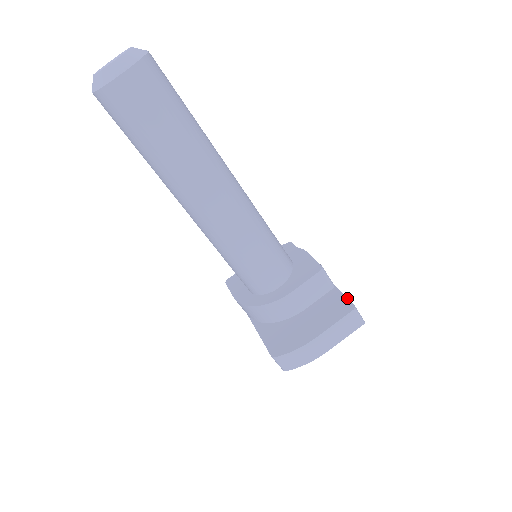
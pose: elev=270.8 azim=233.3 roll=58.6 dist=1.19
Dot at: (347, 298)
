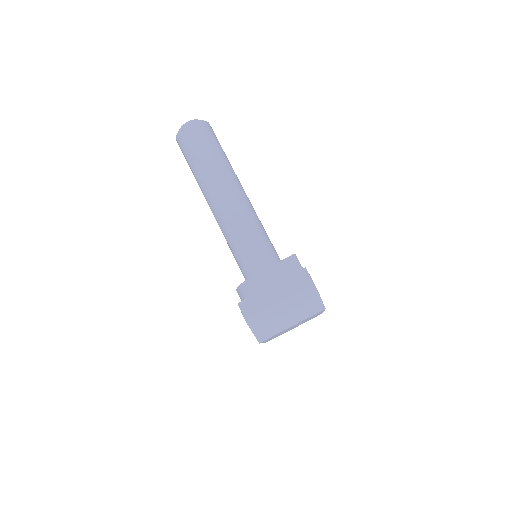
Dot at: occluded
